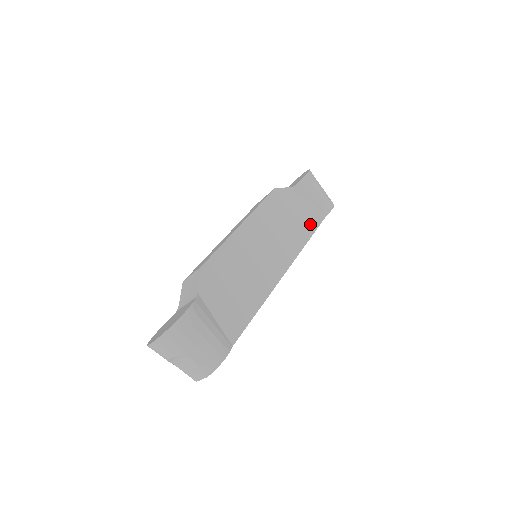
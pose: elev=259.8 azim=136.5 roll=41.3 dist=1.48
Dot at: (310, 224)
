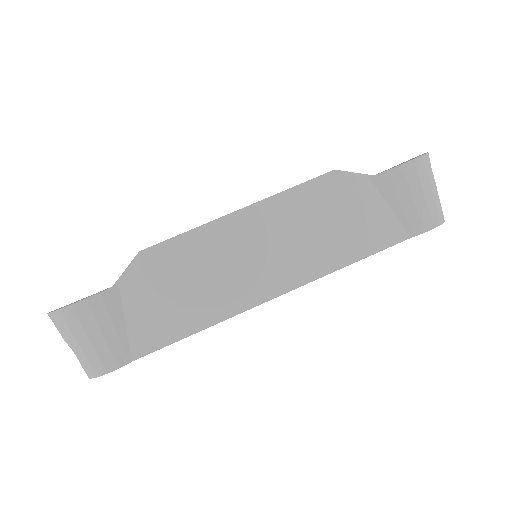
Dot at: (367, 242)
